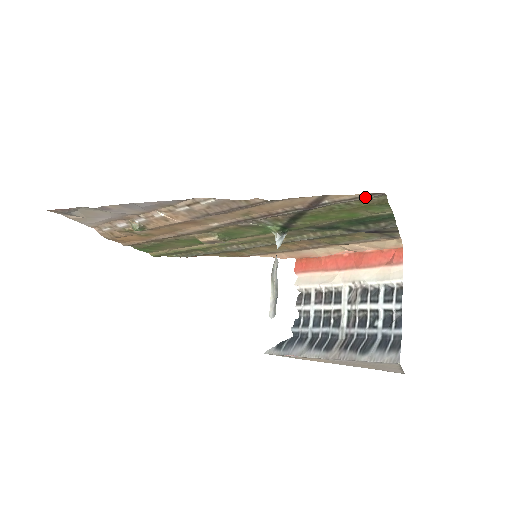
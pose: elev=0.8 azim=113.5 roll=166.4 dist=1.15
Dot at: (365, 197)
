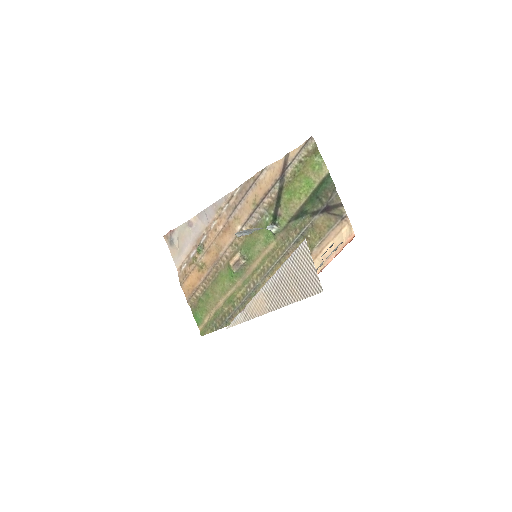
Dot at: (305, 146)
